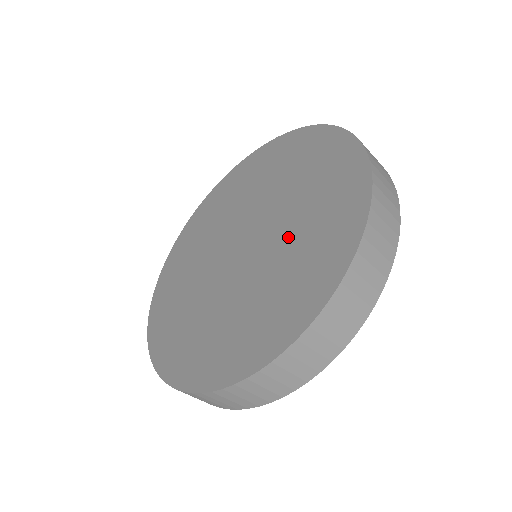
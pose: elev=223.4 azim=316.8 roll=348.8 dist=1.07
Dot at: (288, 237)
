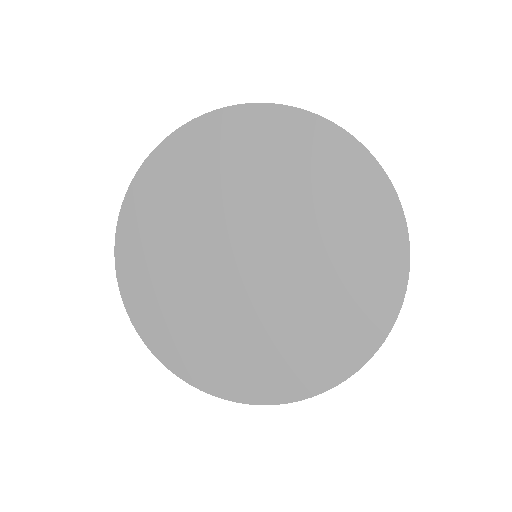
Dot at: (318, 273)
